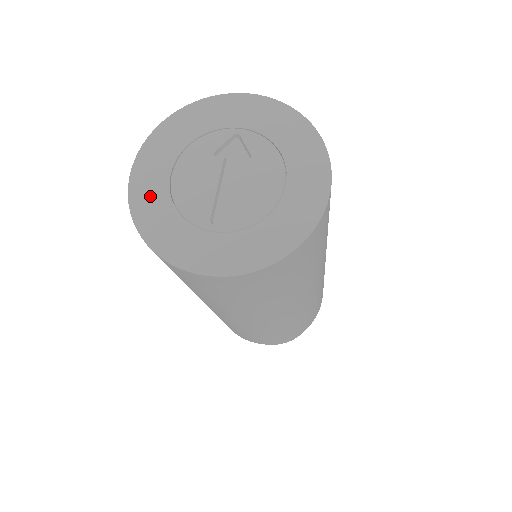
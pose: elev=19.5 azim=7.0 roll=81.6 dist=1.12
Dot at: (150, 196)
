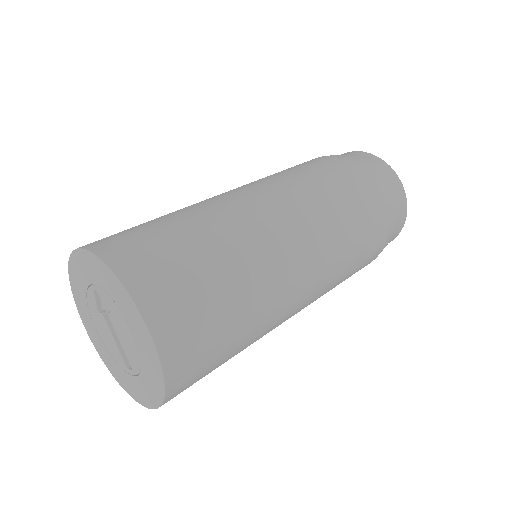
Dot at: (101, 349)
